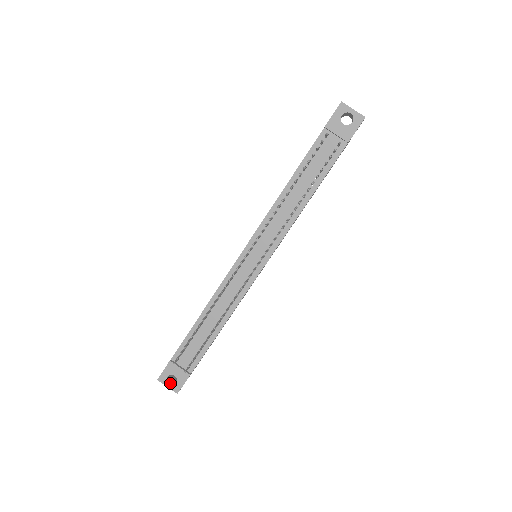
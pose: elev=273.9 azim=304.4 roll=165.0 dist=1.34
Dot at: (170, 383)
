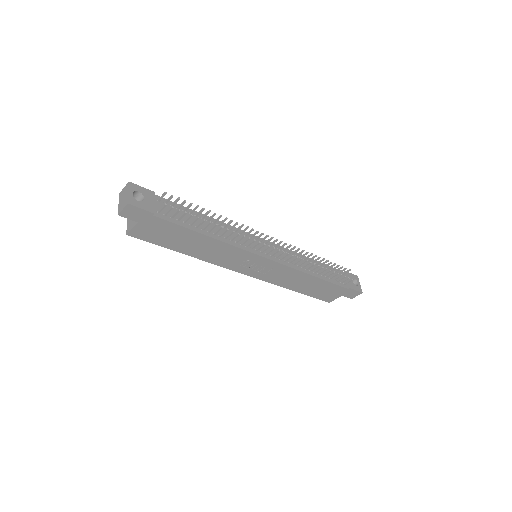
Dot at: (132, 195)
